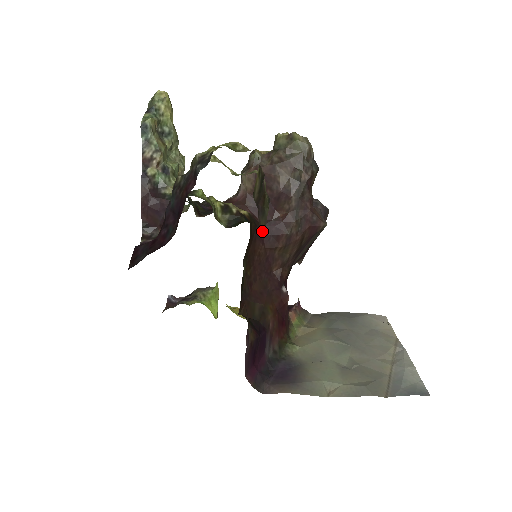
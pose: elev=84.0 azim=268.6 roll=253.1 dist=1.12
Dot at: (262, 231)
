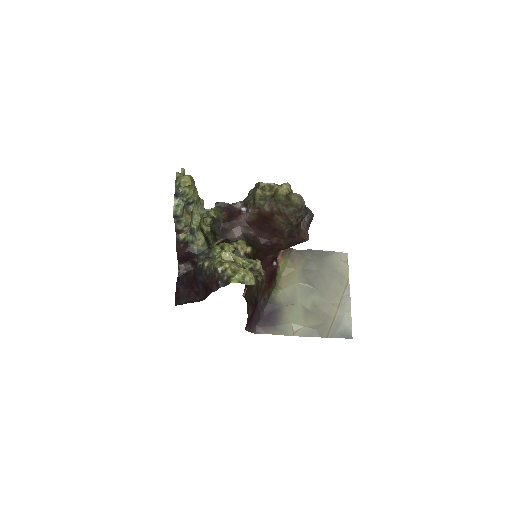
Dot at: (259, 300)
